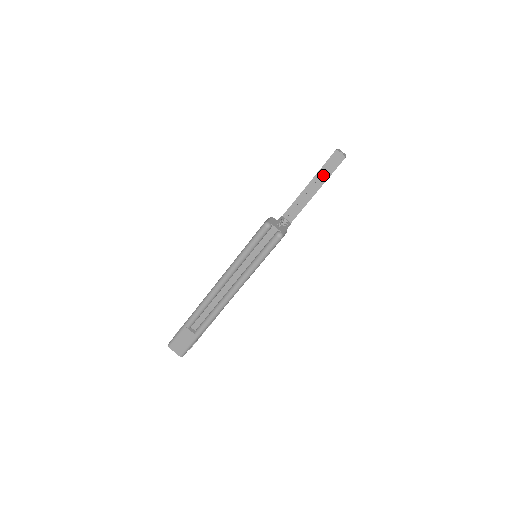
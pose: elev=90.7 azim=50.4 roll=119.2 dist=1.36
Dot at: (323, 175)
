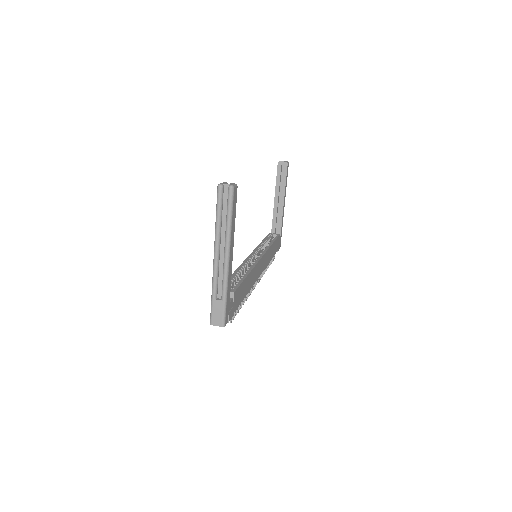
Dot at: (281, 186)
